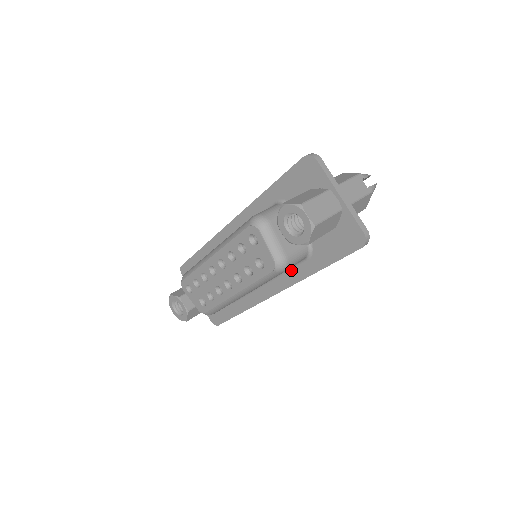
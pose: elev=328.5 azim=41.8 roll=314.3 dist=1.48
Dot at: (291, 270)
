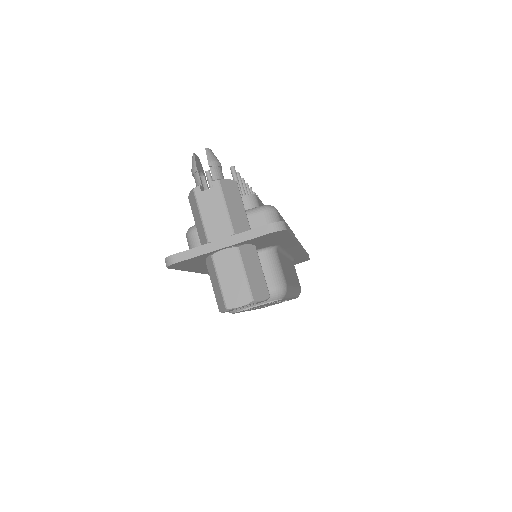
Dot at: (283, 249)
